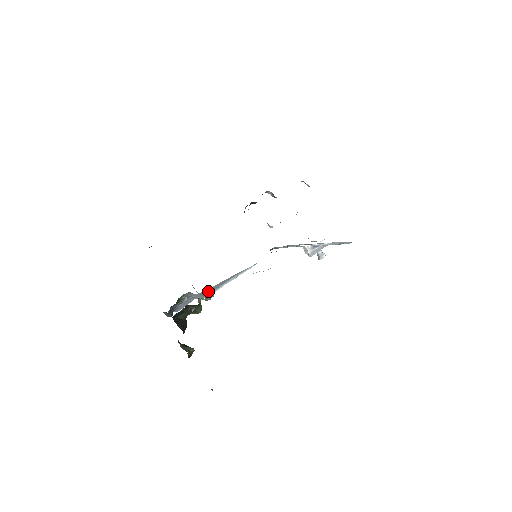
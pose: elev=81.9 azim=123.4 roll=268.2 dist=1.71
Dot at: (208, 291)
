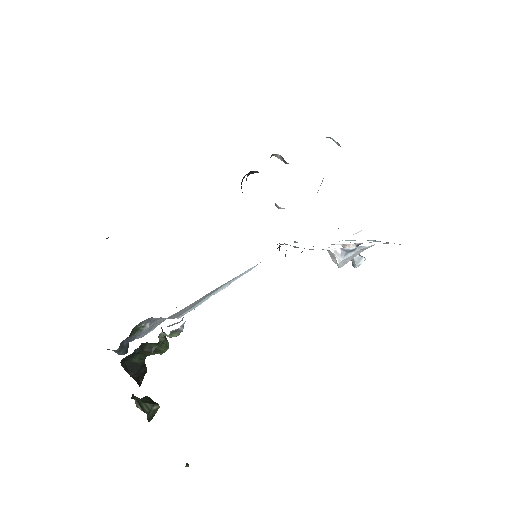
Dot at: (184, 309)
